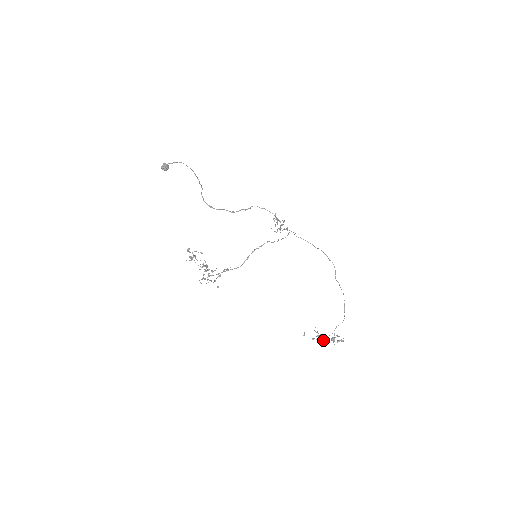
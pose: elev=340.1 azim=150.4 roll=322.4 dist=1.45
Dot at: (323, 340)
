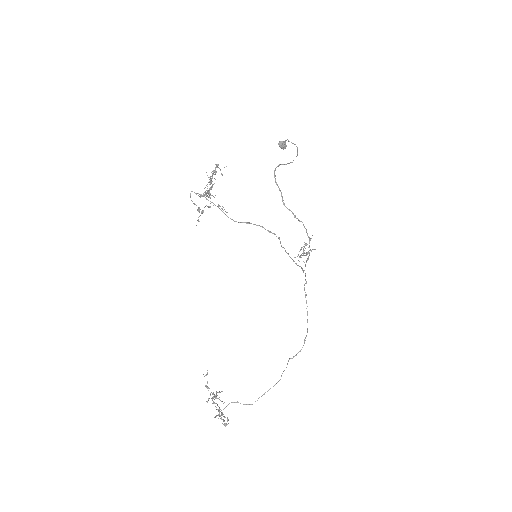
Dot at: (212, 399)
